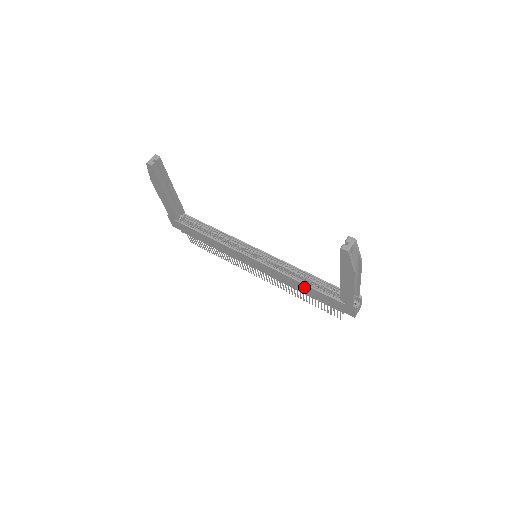
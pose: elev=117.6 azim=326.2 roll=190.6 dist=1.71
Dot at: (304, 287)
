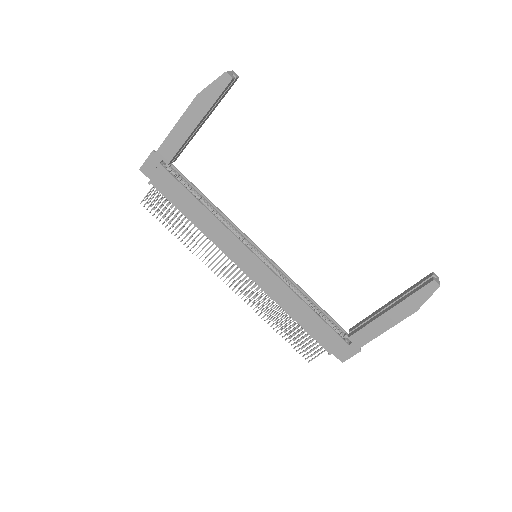
Dot at: (306, 312)
